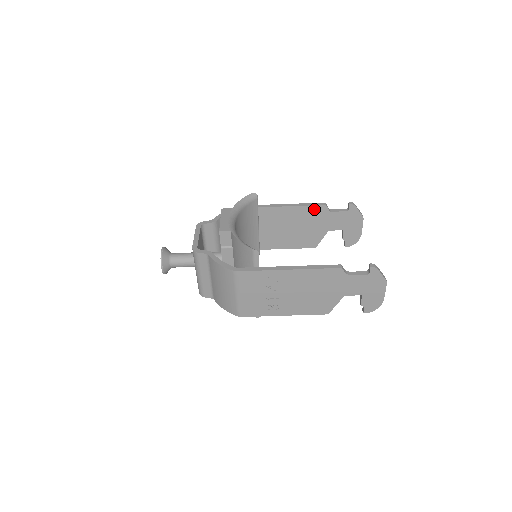
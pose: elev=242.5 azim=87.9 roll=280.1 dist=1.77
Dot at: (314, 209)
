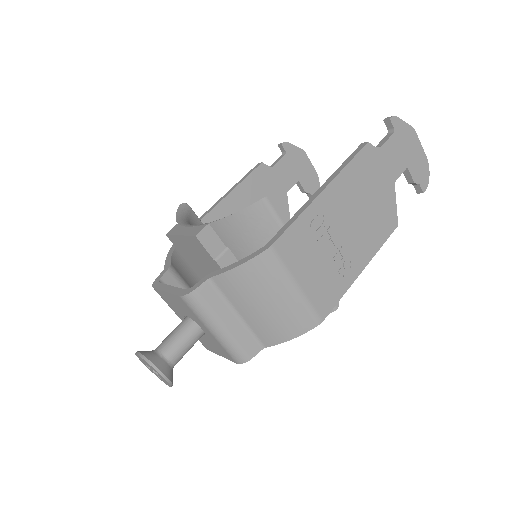
Dot at: (255, 177)
